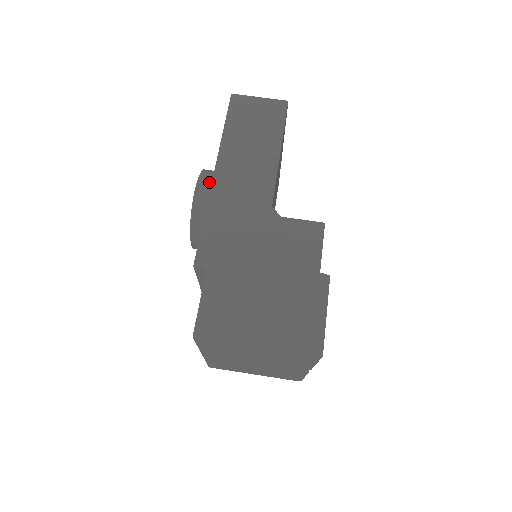
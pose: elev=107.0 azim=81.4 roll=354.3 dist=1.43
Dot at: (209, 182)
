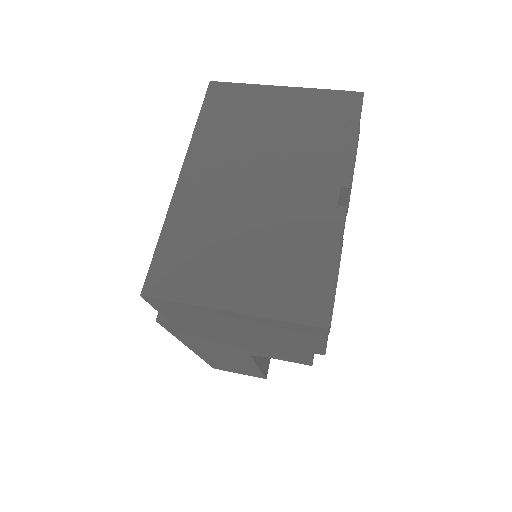
Dot at: occluded
